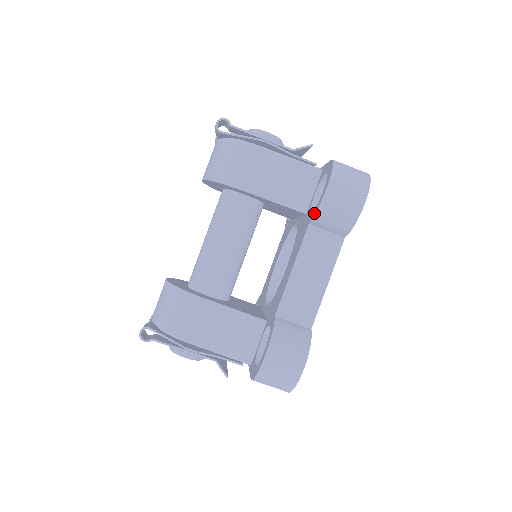
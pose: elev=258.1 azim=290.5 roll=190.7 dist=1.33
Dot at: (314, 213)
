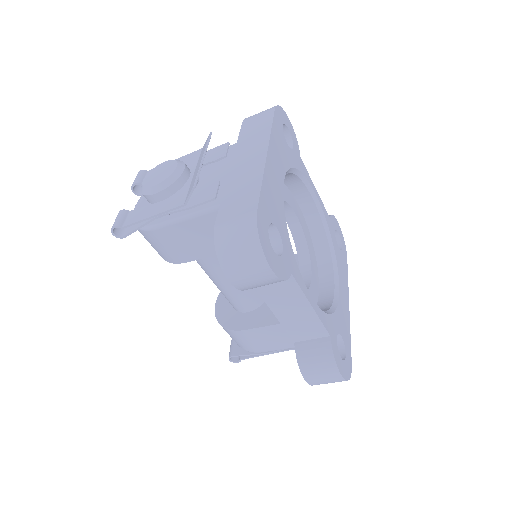
Dot at: occluded
